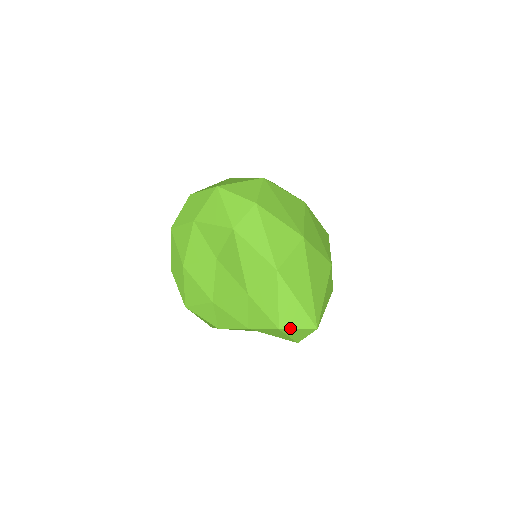
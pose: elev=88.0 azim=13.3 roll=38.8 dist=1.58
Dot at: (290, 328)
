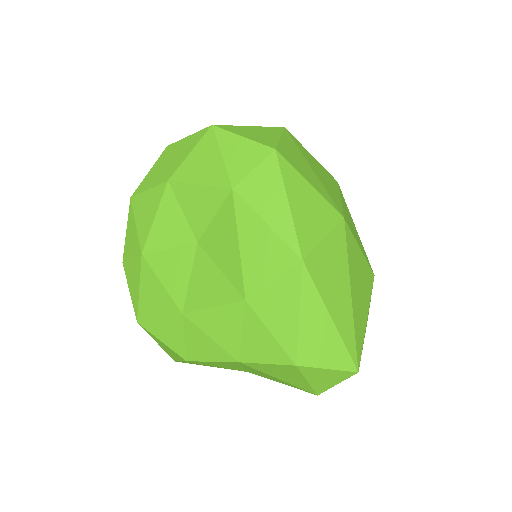
Dot at: (314, 365)
